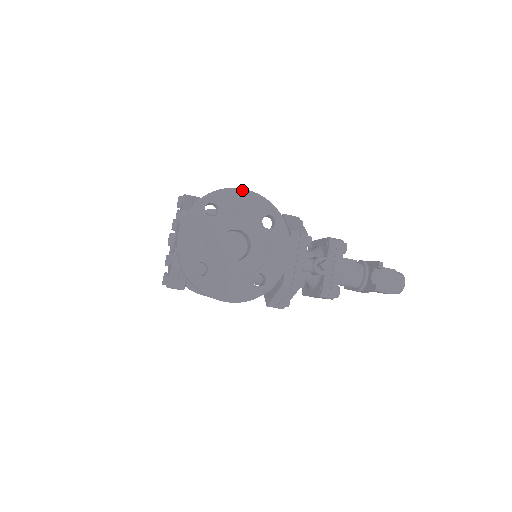
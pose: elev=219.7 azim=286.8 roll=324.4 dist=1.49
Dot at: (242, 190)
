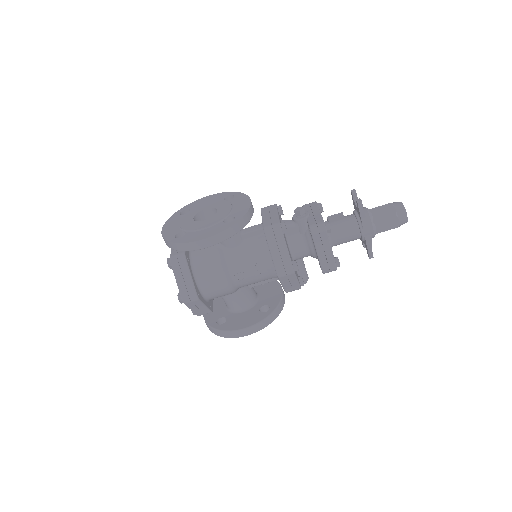
Dot at: (206, 197)
